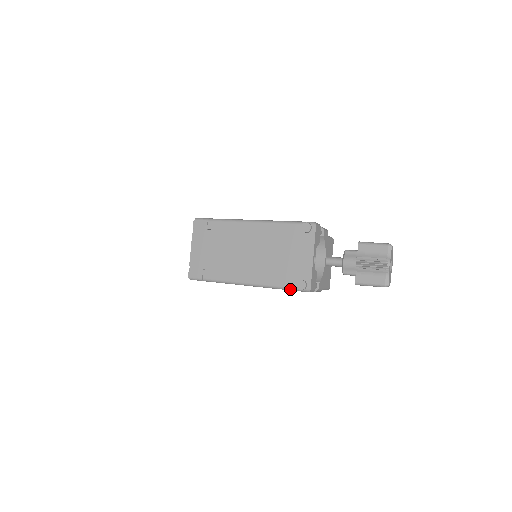
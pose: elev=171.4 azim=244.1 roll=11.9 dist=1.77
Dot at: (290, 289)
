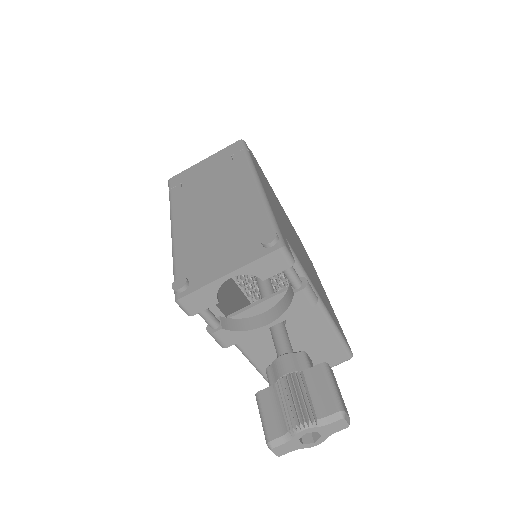
Dot at: (174, 277)
